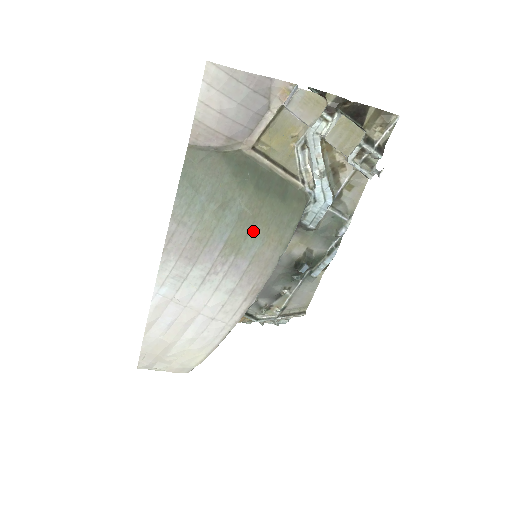
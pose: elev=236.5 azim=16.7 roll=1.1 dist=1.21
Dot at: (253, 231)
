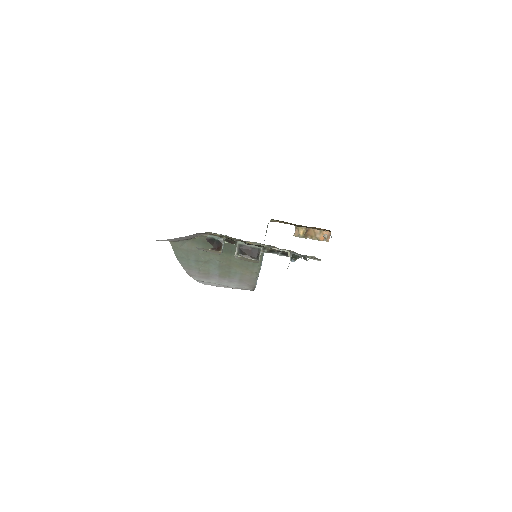
Dot at: (232, 270)
